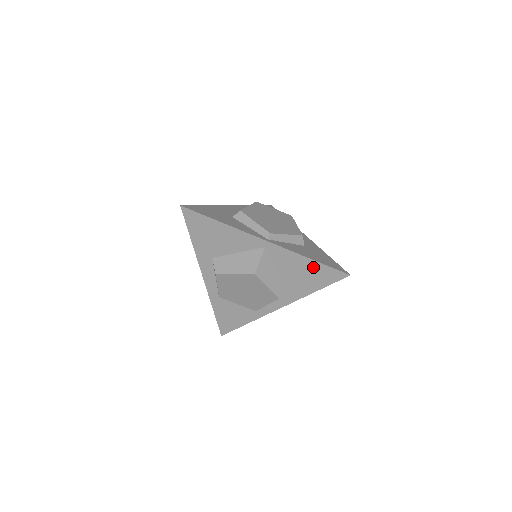
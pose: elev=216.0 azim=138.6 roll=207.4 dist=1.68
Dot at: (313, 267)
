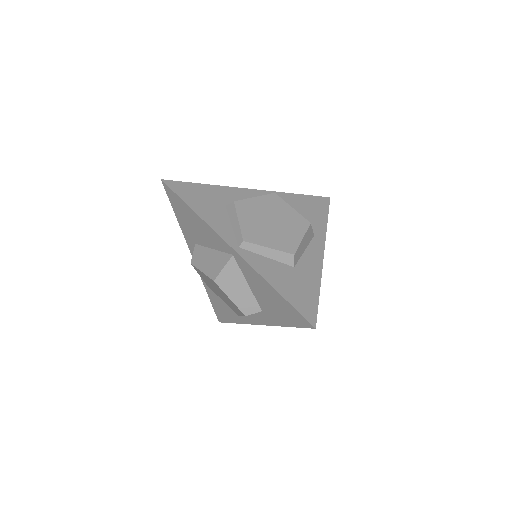
Dot at: (278, 299)
